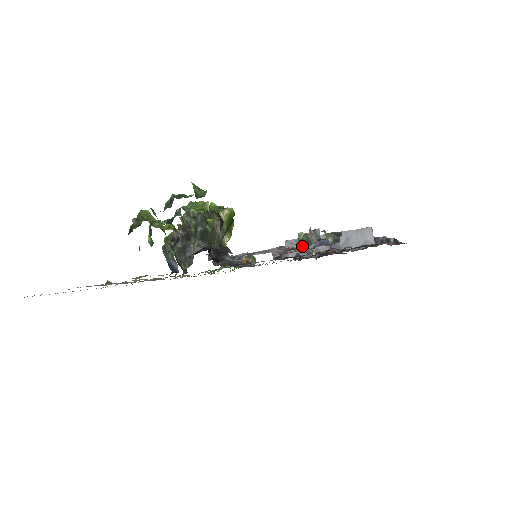
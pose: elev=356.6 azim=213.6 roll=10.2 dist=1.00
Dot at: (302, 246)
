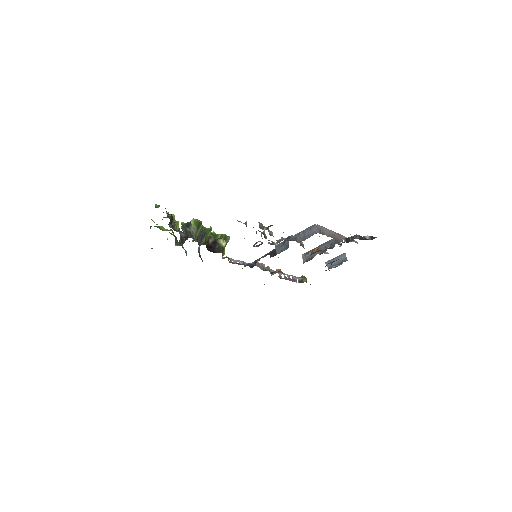
Dot at: occluded
